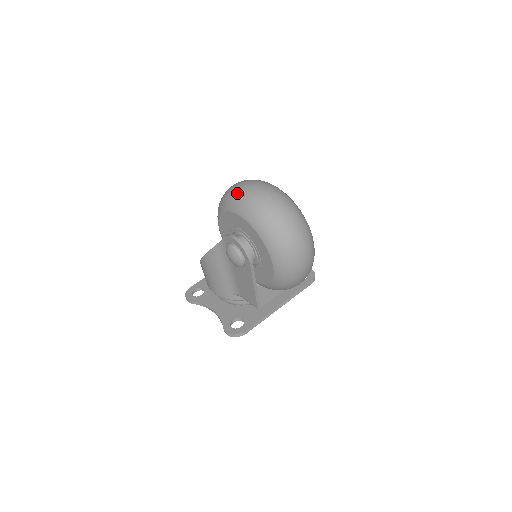
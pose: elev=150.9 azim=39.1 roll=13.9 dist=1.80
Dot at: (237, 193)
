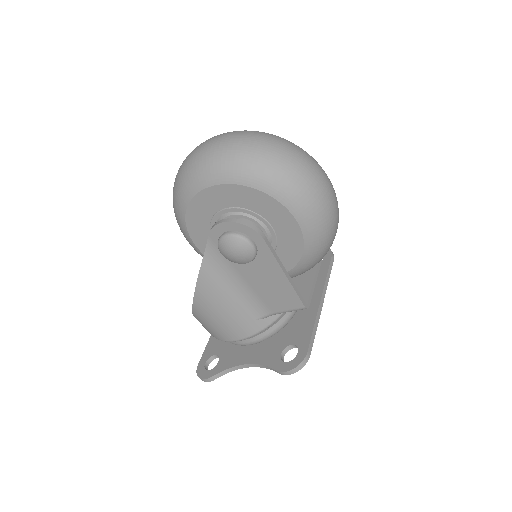
Dot at: (190, 165)
